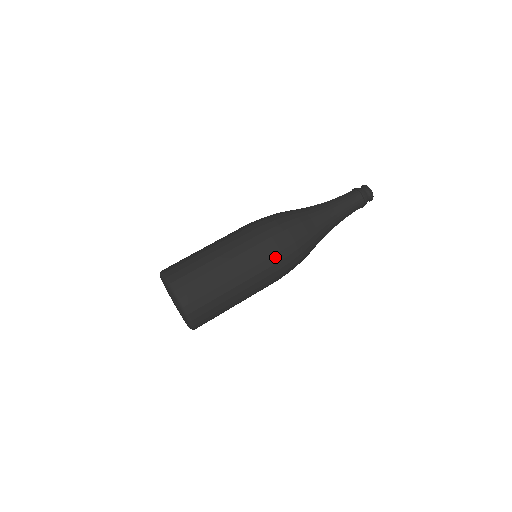
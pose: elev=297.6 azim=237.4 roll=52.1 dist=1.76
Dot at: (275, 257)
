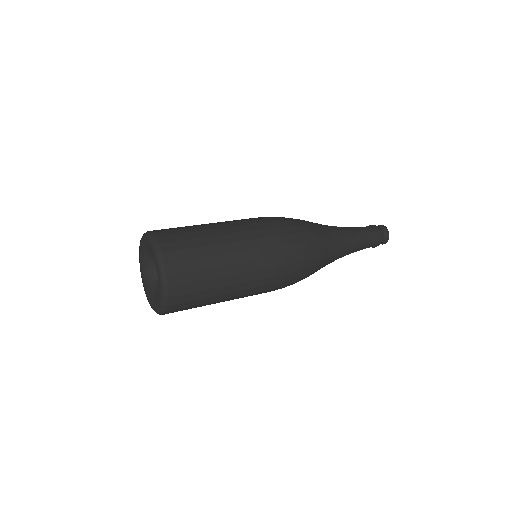
Dot at: (275, 230)
